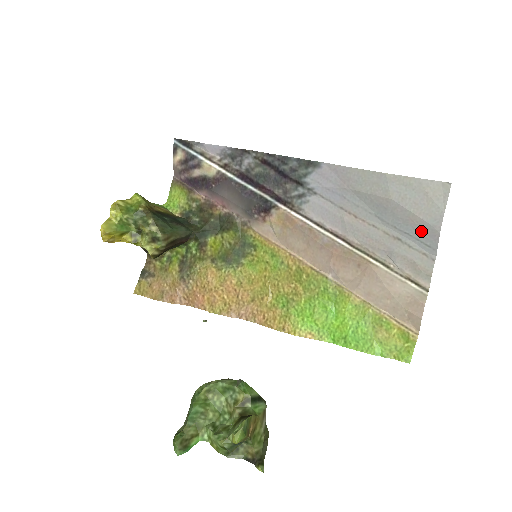
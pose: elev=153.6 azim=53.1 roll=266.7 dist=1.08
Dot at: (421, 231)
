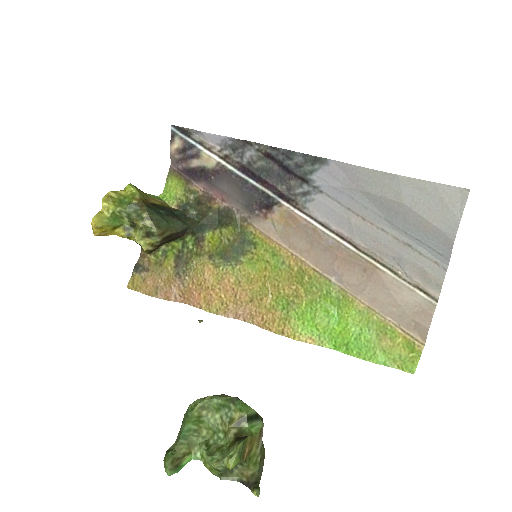
Dot at: (434, 238)
